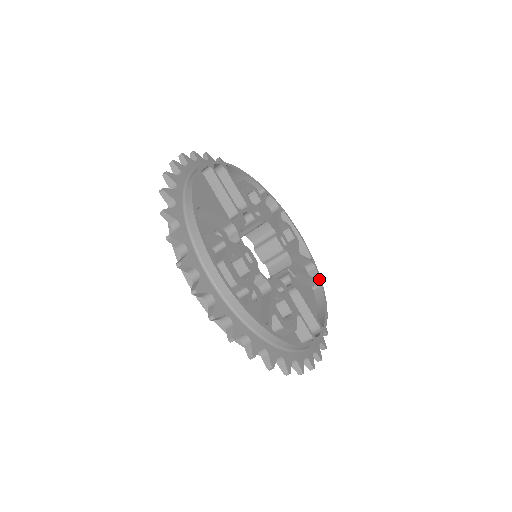
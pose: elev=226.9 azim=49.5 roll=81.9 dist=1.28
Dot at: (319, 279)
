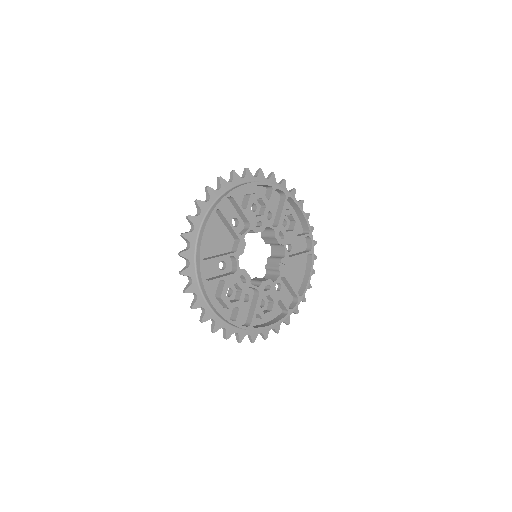
Dot at: (312, 250)
